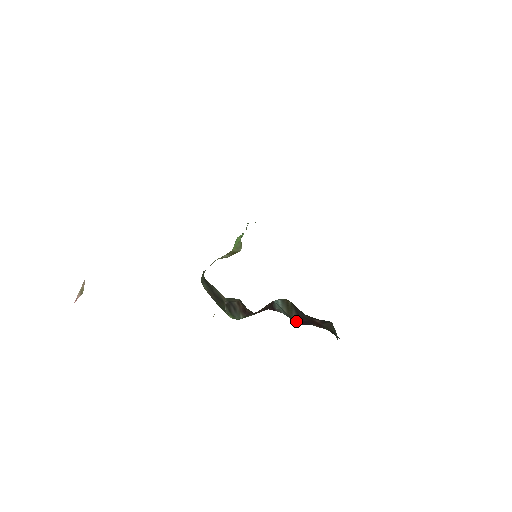
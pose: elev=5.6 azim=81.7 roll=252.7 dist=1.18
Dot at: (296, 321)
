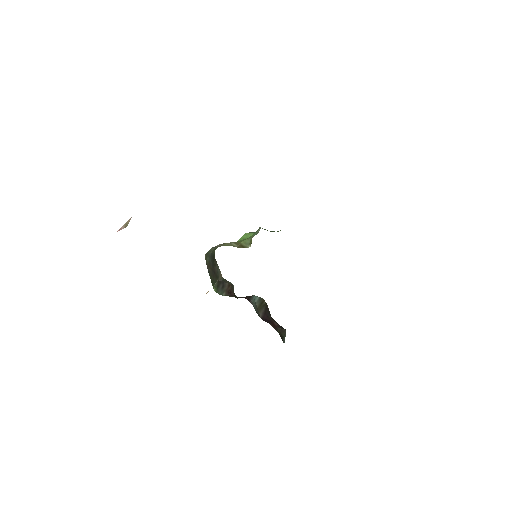
Dot at: (260, 316)
